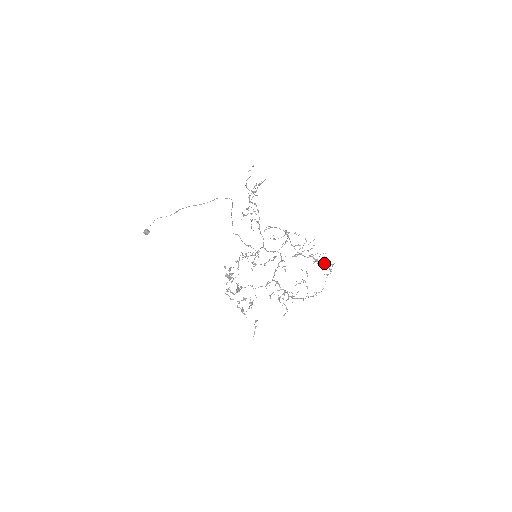
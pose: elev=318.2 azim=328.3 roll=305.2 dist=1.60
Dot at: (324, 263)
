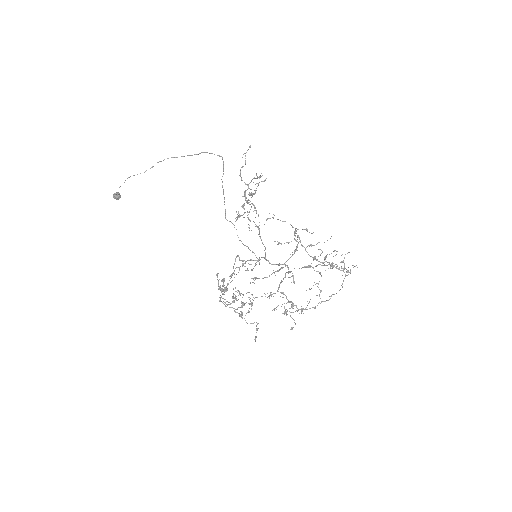
Dot at: (343, 269)
